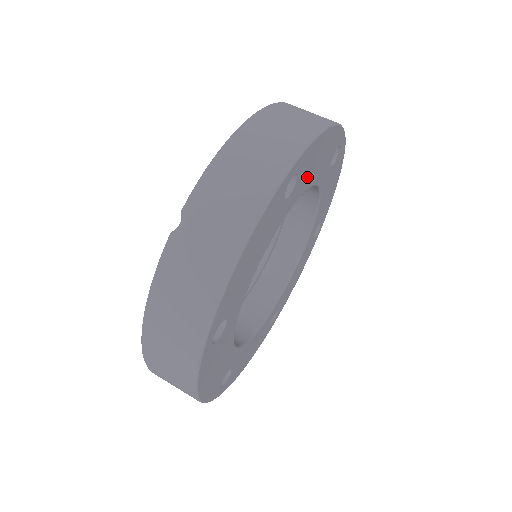
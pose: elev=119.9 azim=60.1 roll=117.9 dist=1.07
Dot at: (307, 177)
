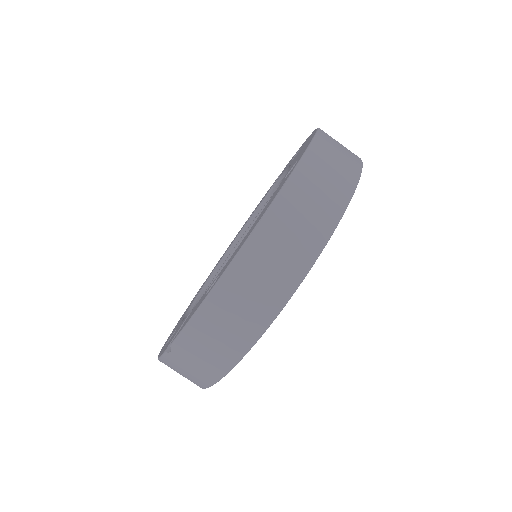
Dot at: occluded
